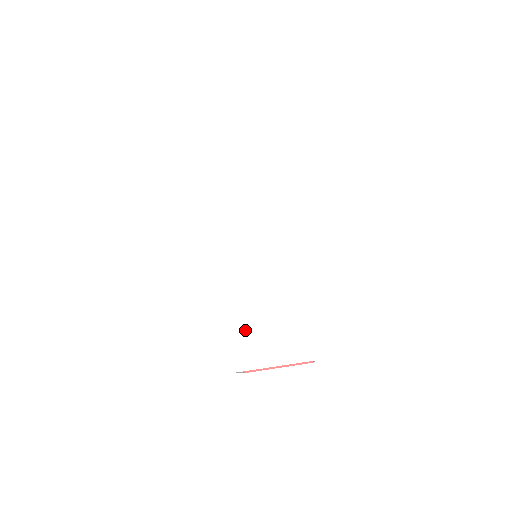
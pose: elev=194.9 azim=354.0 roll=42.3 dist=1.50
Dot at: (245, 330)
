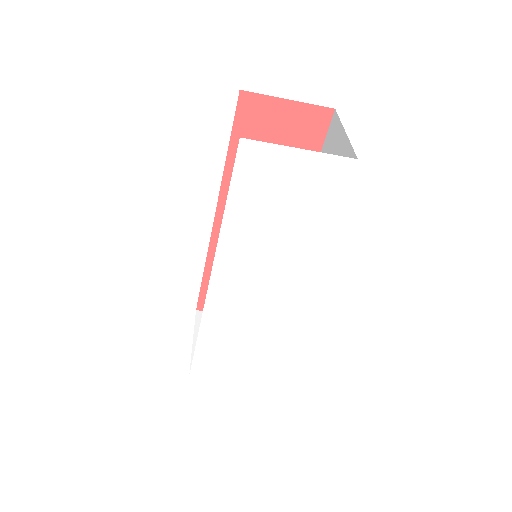
Dot at: (215, 353)
